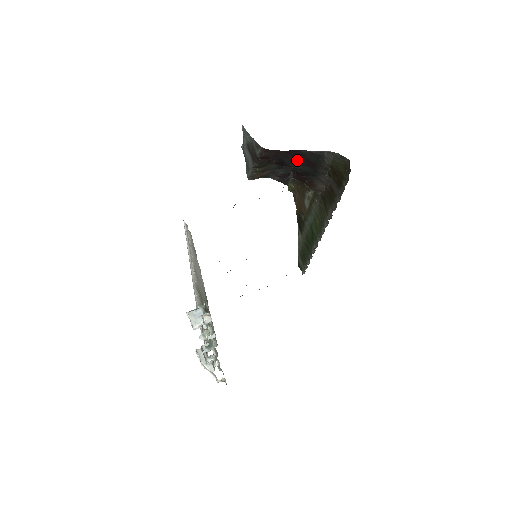
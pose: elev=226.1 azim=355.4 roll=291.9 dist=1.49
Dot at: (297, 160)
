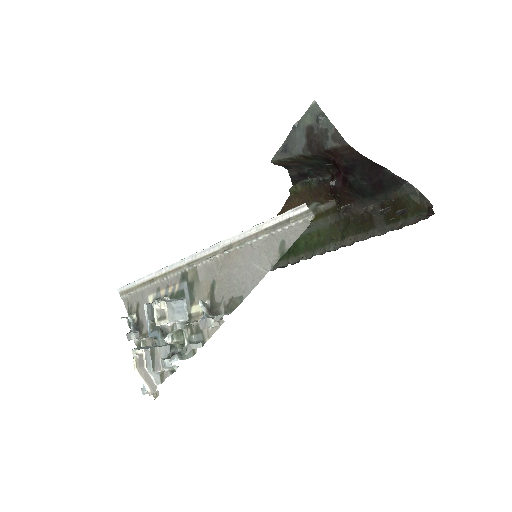
Dot at: (369, 175)
